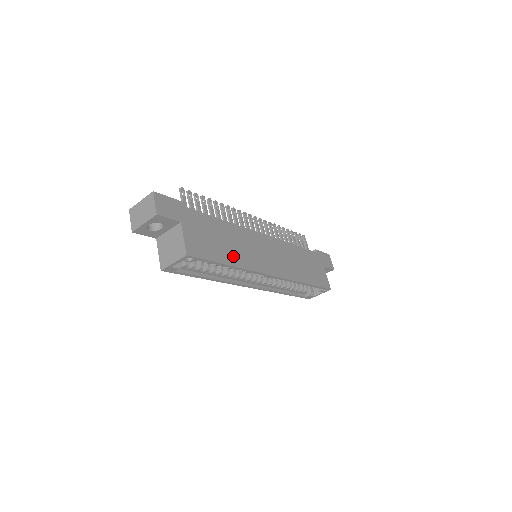
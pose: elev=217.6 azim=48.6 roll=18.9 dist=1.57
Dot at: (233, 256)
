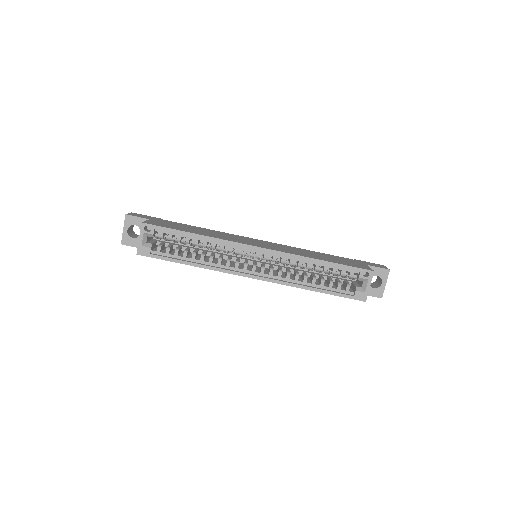
Dot at: (203, 234)
